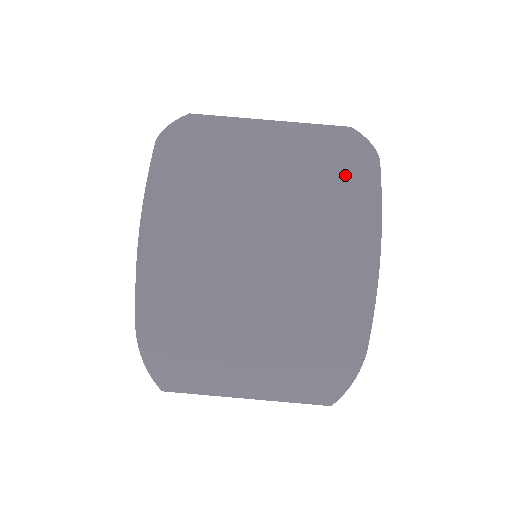
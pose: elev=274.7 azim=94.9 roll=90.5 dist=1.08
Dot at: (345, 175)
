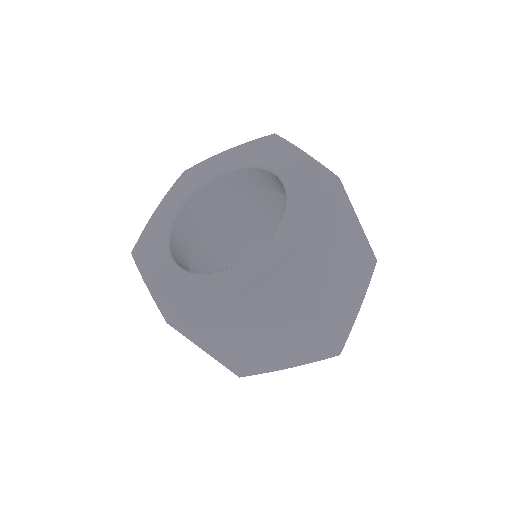
Dot at: (323, 350)
